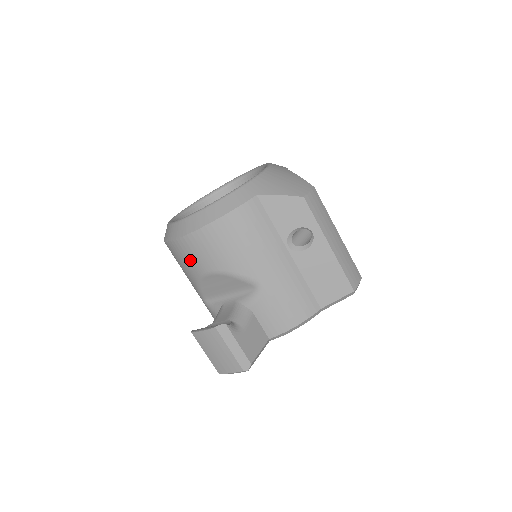
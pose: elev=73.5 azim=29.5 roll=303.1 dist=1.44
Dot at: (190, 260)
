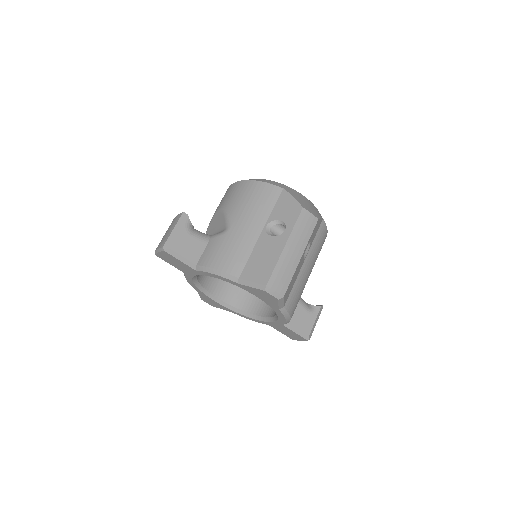
Dot at: (222, 200)
